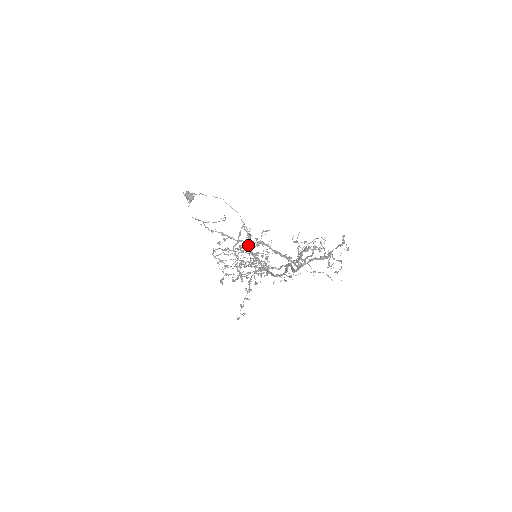
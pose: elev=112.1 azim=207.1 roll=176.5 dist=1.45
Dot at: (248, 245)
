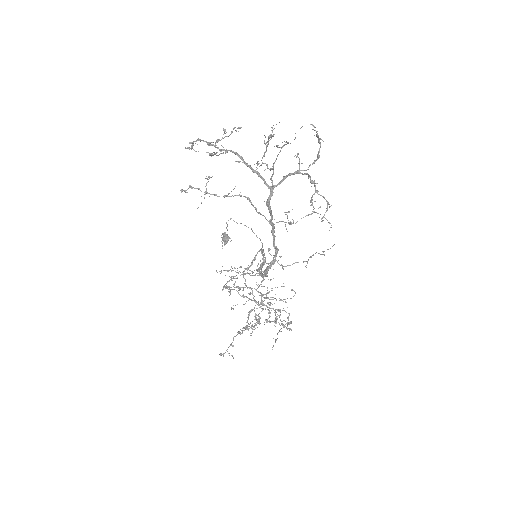
Dot at: (259, 267)
